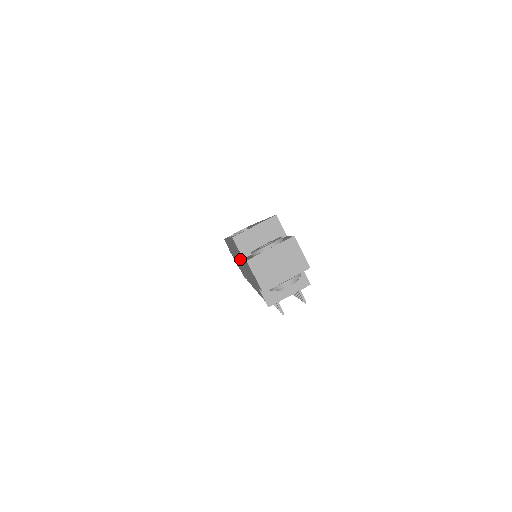
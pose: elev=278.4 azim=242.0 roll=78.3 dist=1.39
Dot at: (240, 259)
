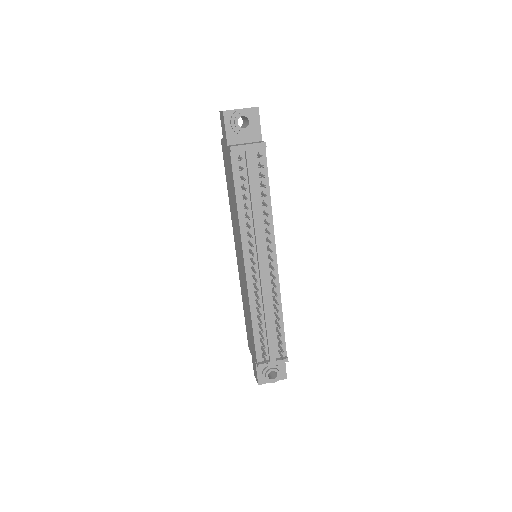
Dot at: (231, 196)
